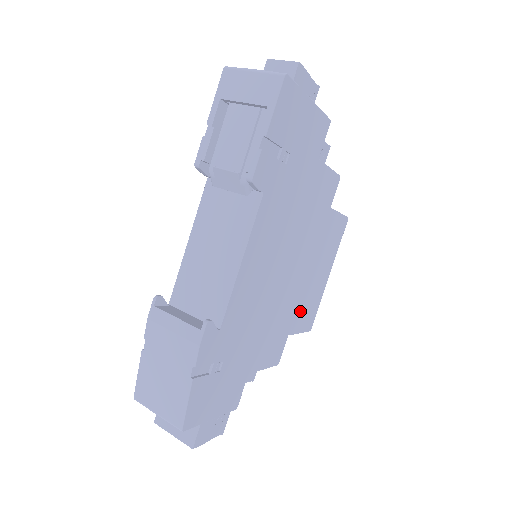
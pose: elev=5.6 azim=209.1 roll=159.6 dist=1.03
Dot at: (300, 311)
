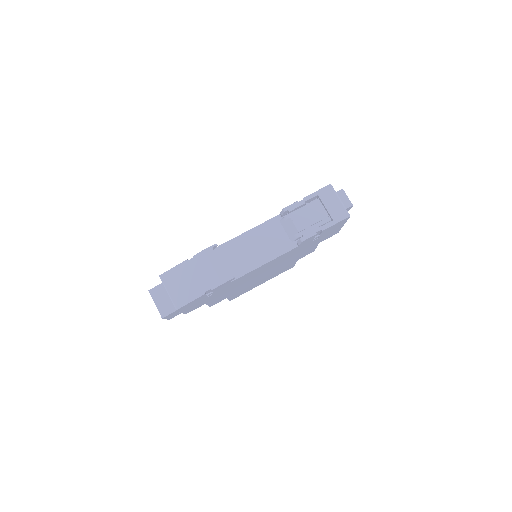
Dot at: (241, 291)
